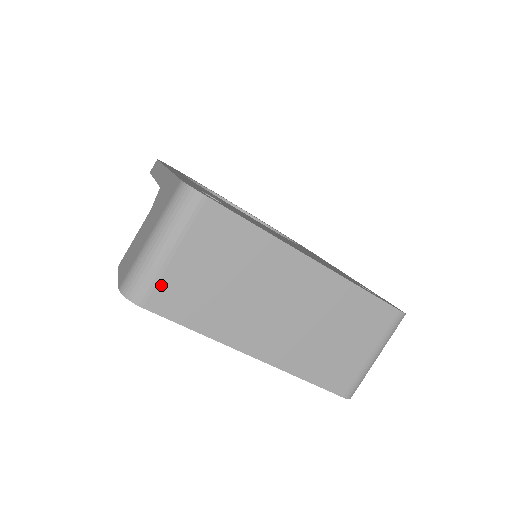
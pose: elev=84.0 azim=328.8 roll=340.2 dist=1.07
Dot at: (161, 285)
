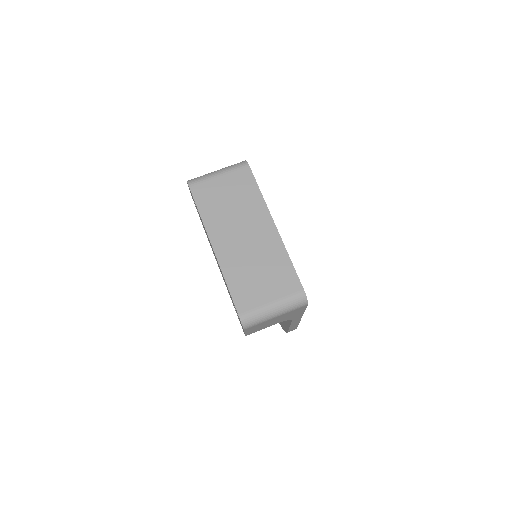
Dot at: (204, 184)
